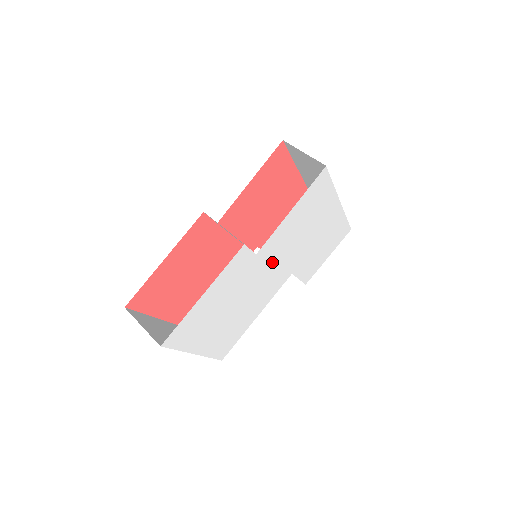
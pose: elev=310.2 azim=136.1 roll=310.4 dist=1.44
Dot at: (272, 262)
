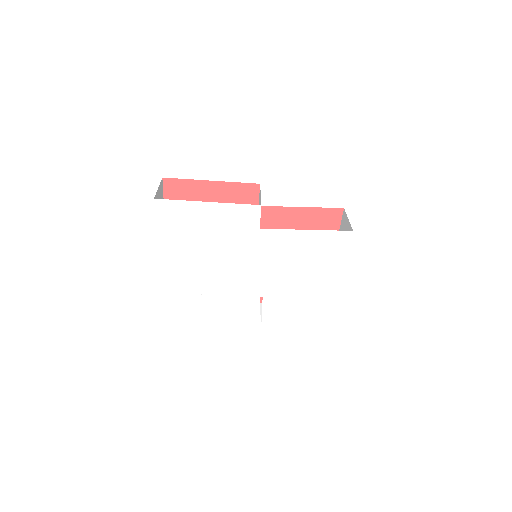
Dot at: (262, 257)
